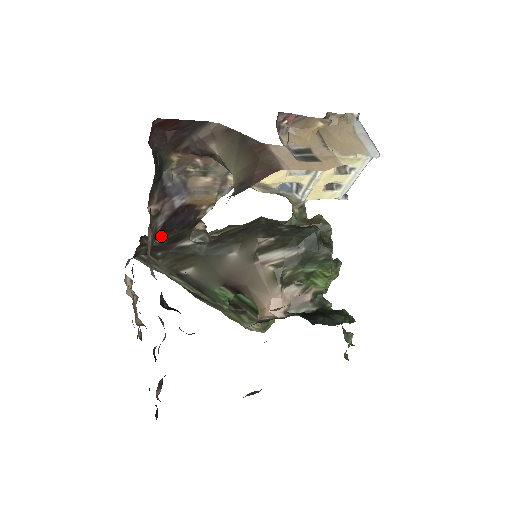
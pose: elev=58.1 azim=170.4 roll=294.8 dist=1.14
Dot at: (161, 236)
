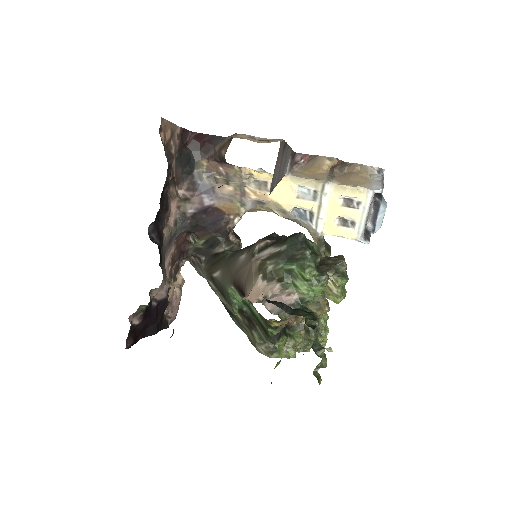
Dot at: (199, 233)
